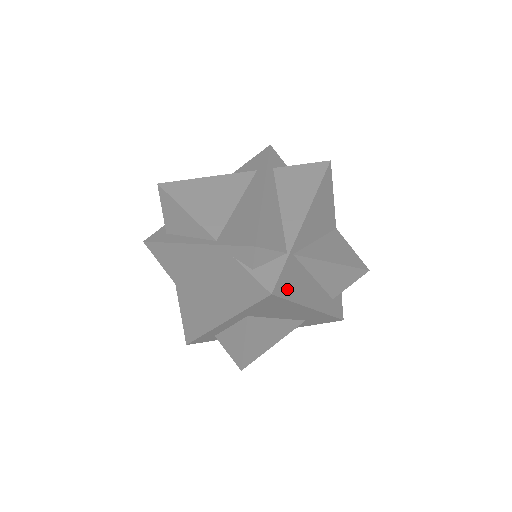
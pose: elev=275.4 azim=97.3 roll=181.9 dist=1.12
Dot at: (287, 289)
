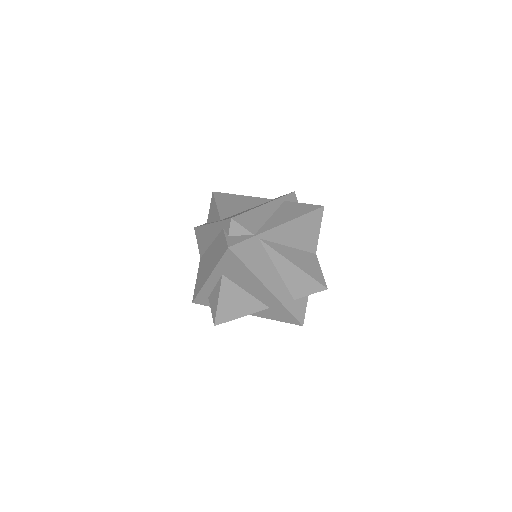
Dot at: (245, 255)
